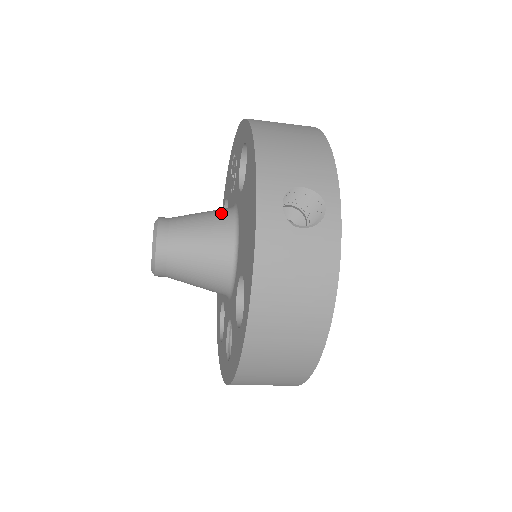
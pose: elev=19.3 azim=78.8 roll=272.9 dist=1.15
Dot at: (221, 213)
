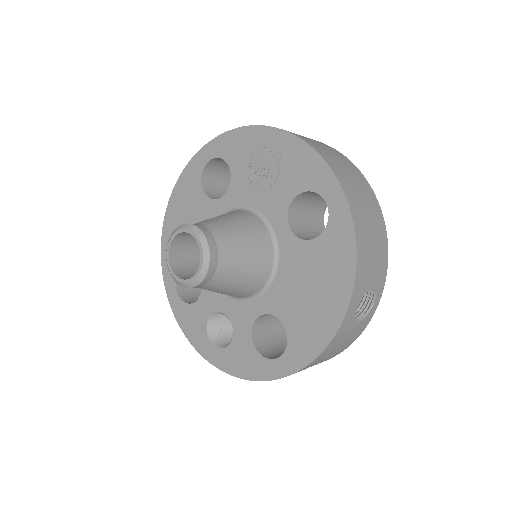
Dot at: (261, 238)
